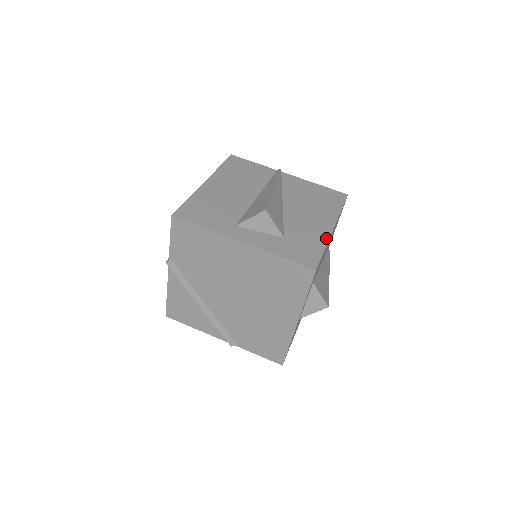
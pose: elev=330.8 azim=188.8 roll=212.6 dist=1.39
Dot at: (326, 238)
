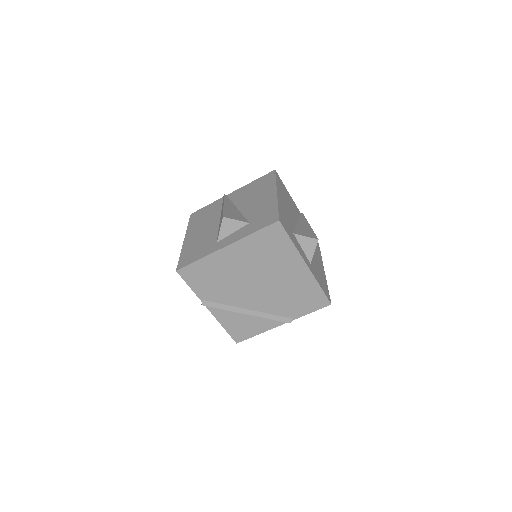
Dot at: (275, 201)
